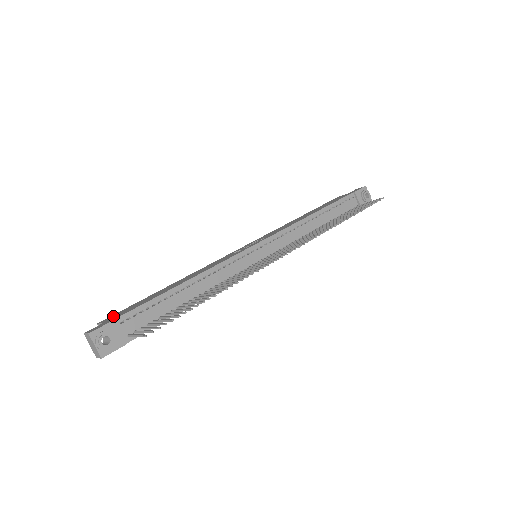
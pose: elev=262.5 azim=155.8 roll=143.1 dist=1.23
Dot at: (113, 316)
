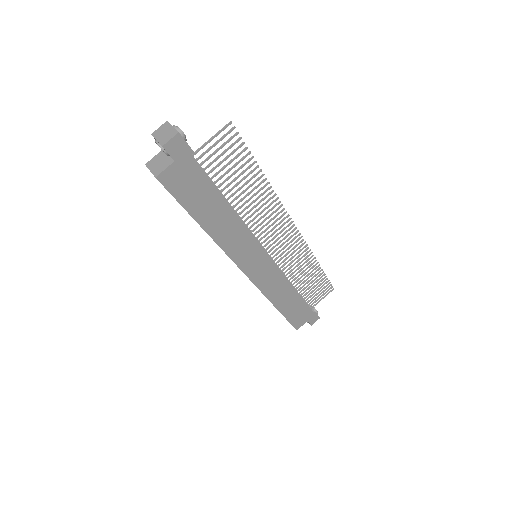
Dot at: occluded
